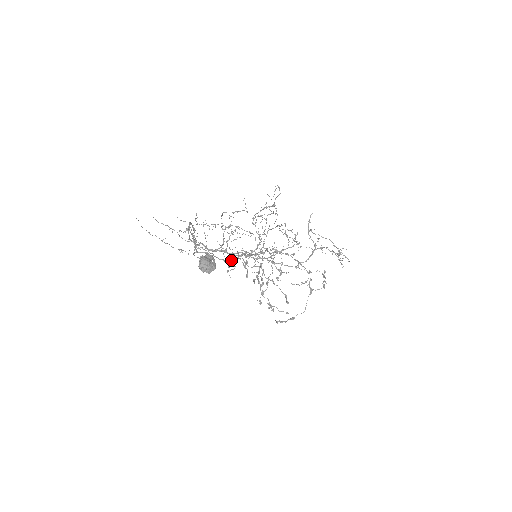
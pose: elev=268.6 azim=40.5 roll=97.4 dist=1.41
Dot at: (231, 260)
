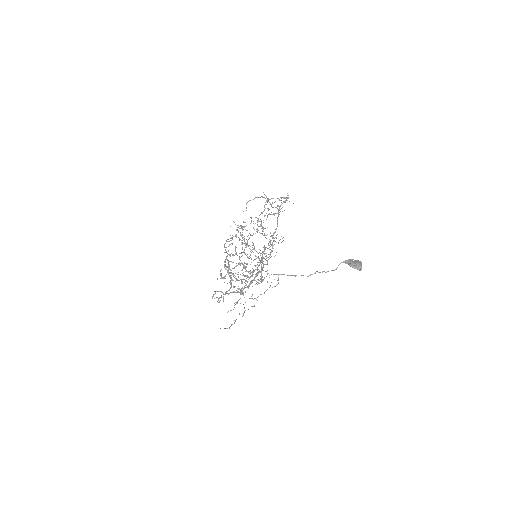
Dot at: occluded
